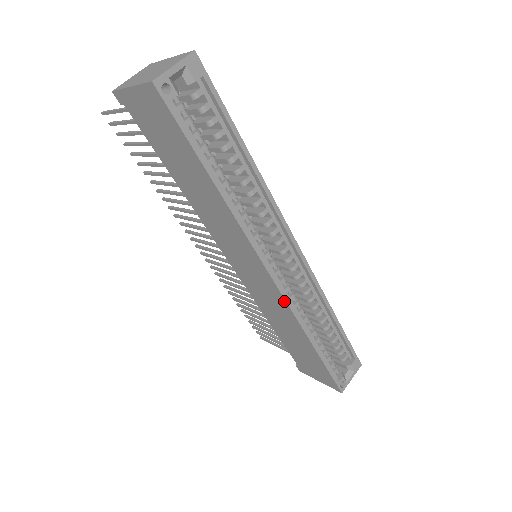
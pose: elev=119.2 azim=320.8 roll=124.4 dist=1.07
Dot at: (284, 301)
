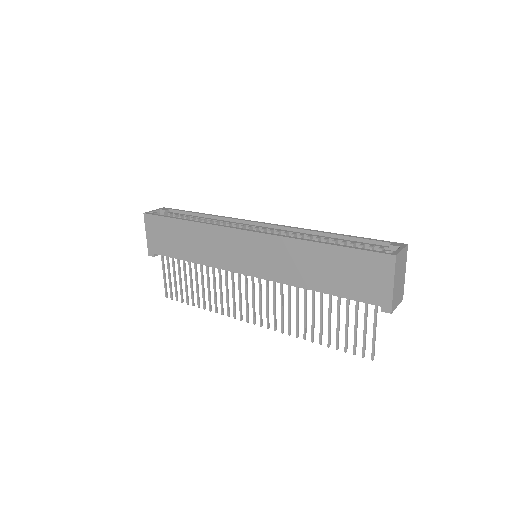
Dot at: (268, 236)
